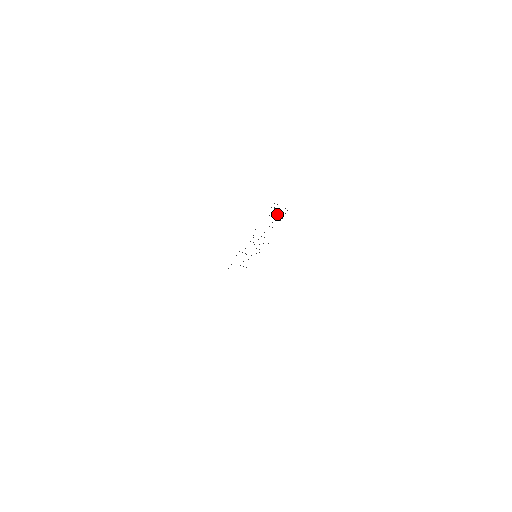
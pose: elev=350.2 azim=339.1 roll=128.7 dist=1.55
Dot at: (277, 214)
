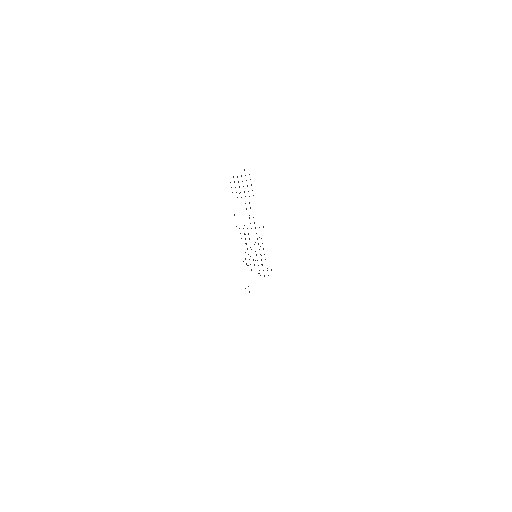
Dot at: occluded
